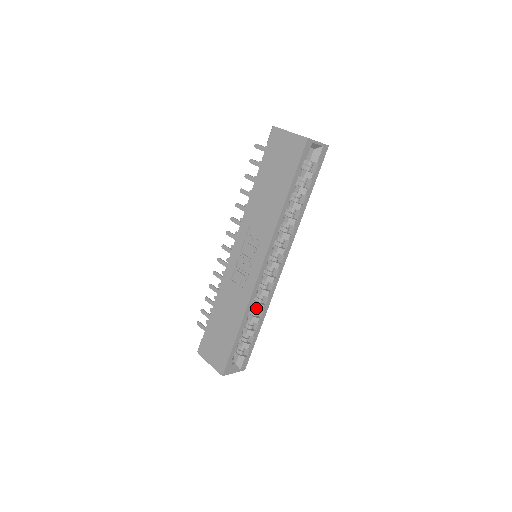
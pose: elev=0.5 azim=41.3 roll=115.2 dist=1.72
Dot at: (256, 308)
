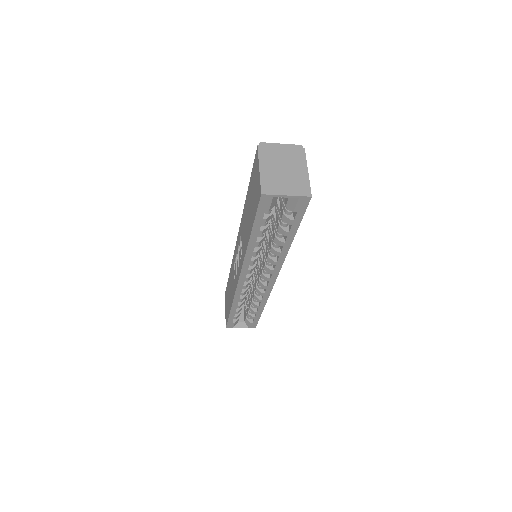
Dot at: (253, 297)
